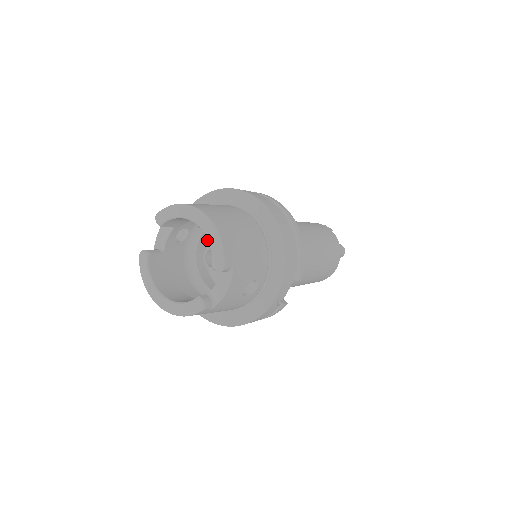
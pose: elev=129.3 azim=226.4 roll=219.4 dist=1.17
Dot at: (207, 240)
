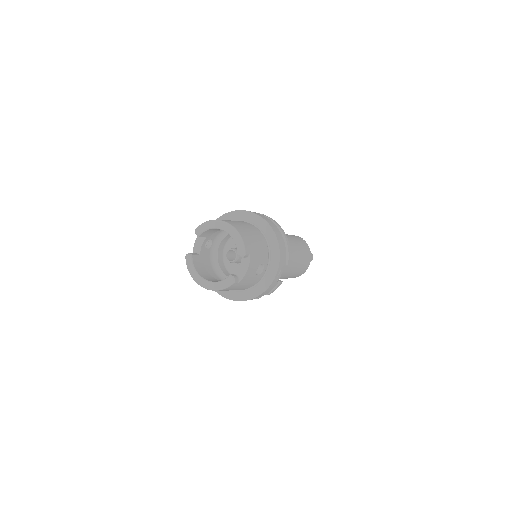
Dot at: (223, 247)
